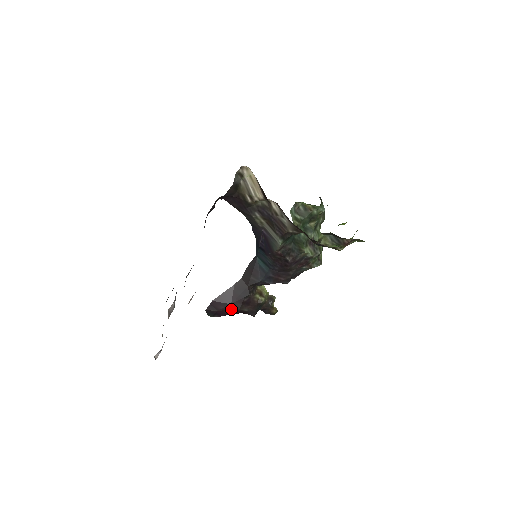
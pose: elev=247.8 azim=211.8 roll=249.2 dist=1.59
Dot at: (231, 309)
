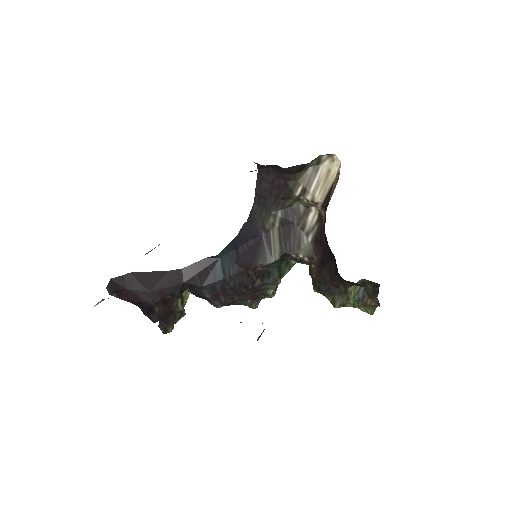
Dot at: (144, 297)
